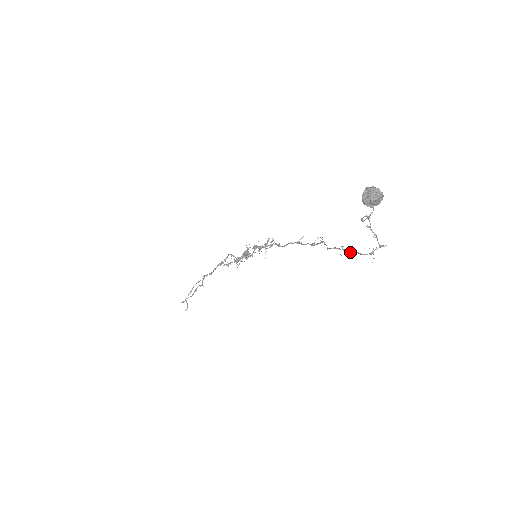
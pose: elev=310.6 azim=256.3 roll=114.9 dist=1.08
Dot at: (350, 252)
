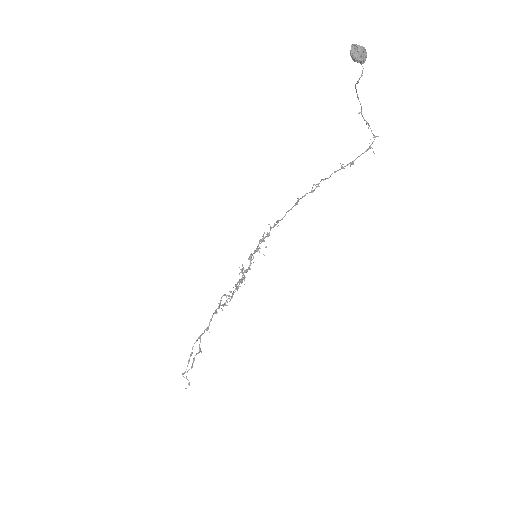
Dot at: (350, 163)
